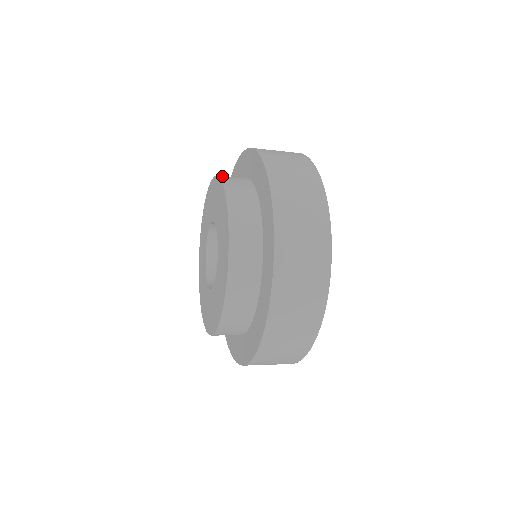
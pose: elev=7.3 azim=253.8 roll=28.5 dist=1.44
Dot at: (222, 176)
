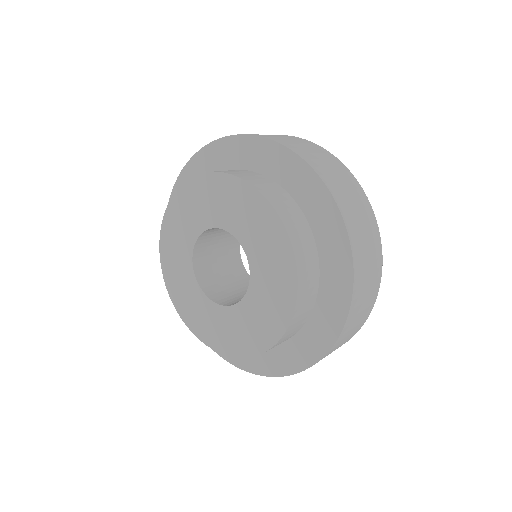
Dot at: (240, 176)
